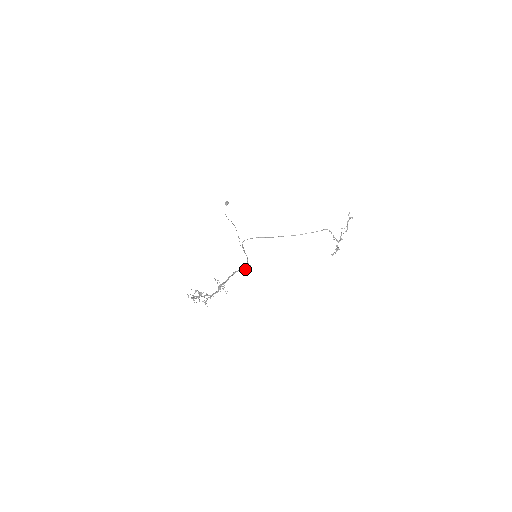
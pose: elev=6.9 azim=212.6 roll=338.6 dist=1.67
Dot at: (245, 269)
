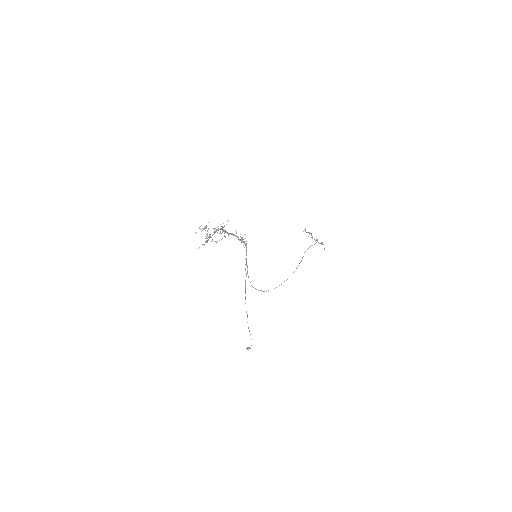
Dot at: occluded
